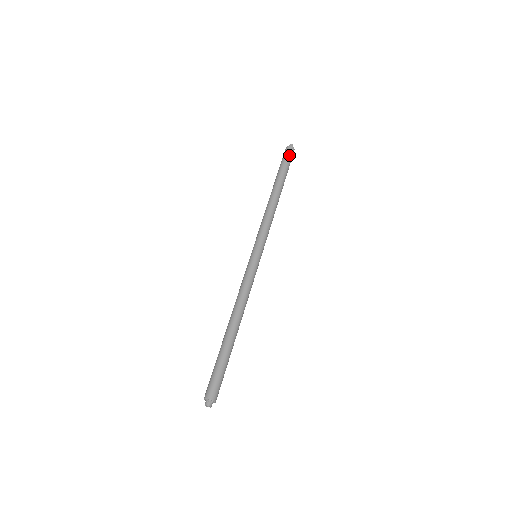
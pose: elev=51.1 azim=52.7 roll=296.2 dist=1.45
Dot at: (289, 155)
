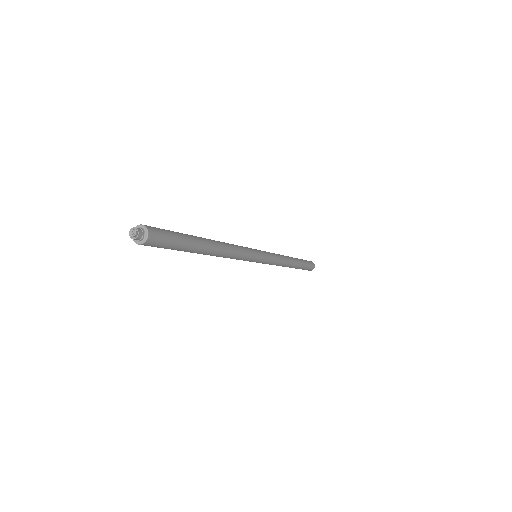
Dot at: (311, 264)
